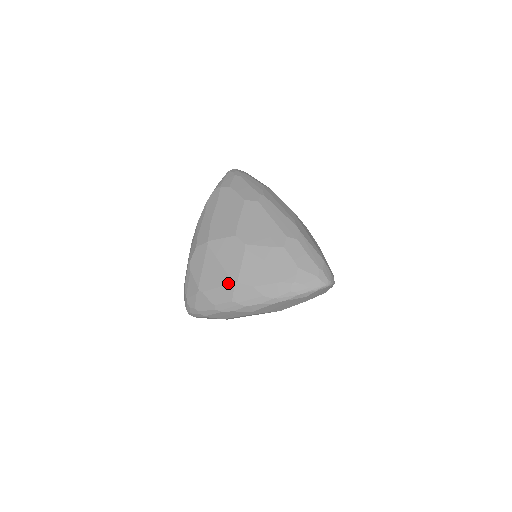
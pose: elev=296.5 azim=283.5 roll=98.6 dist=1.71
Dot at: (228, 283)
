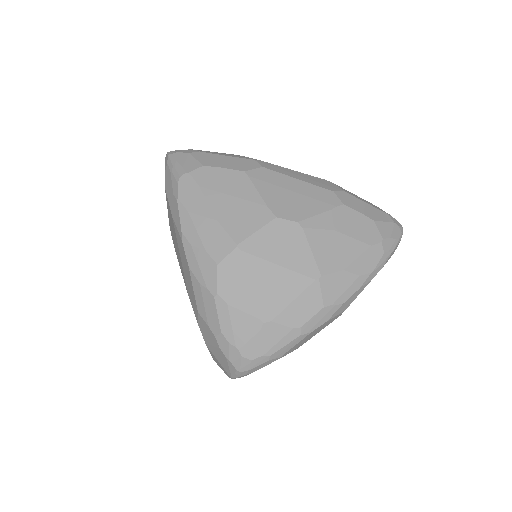
Dot at: (308, 284)
